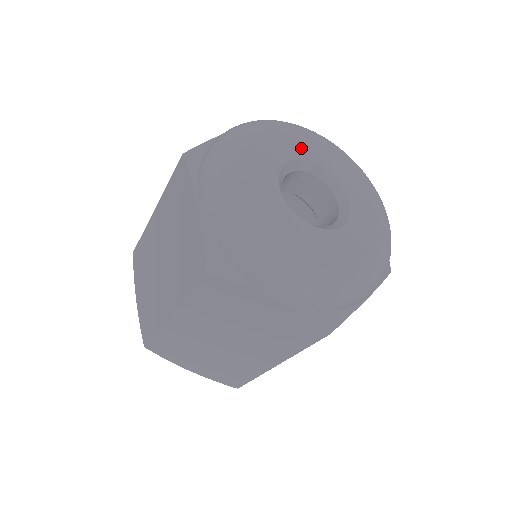
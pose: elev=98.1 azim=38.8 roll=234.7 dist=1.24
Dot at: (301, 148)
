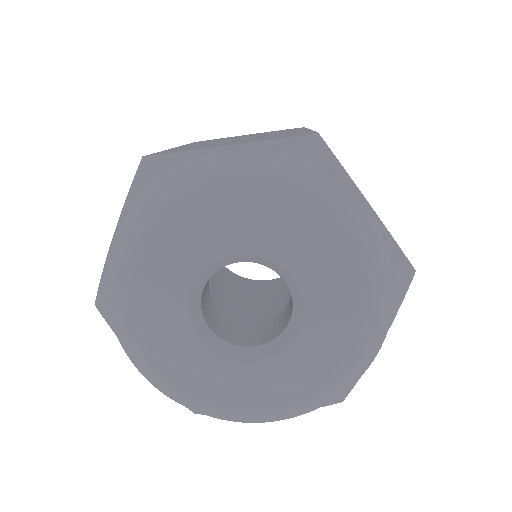
Dot at: (196, 246)
